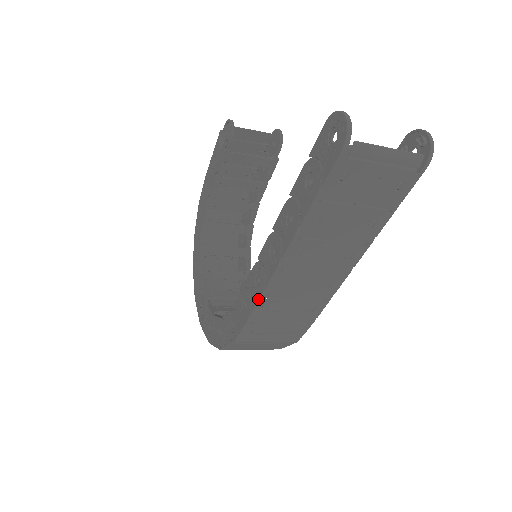
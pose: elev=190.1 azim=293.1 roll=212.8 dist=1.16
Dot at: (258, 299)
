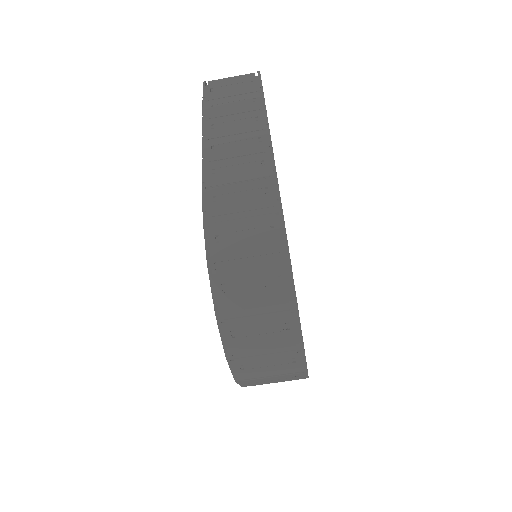
Dot at: (202, 167)
